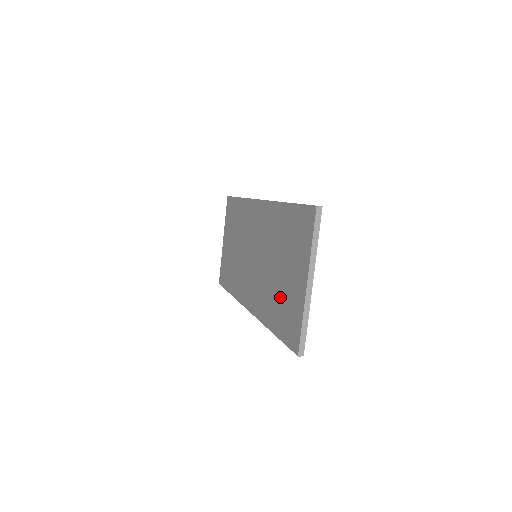
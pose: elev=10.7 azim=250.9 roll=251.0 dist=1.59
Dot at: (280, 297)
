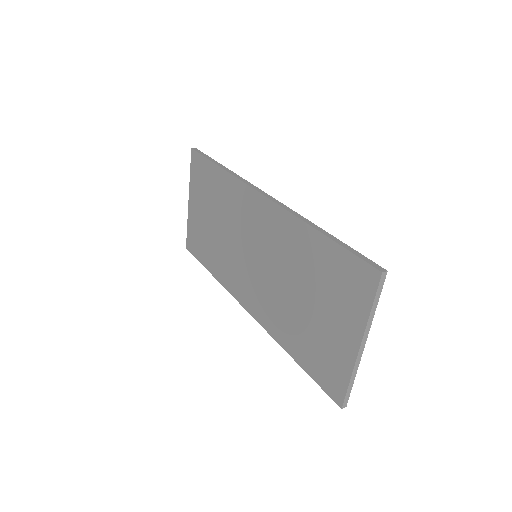
Dot at: (308, 333)
